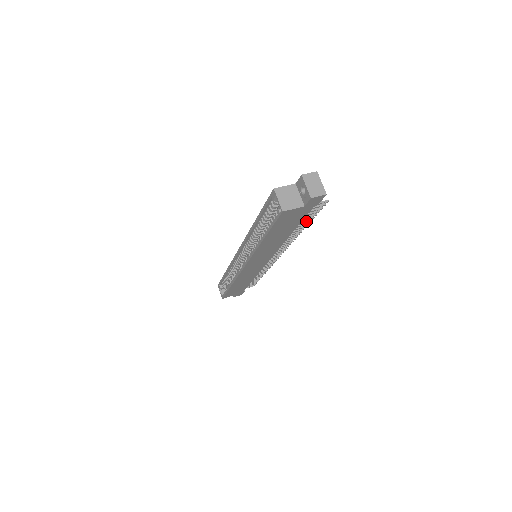
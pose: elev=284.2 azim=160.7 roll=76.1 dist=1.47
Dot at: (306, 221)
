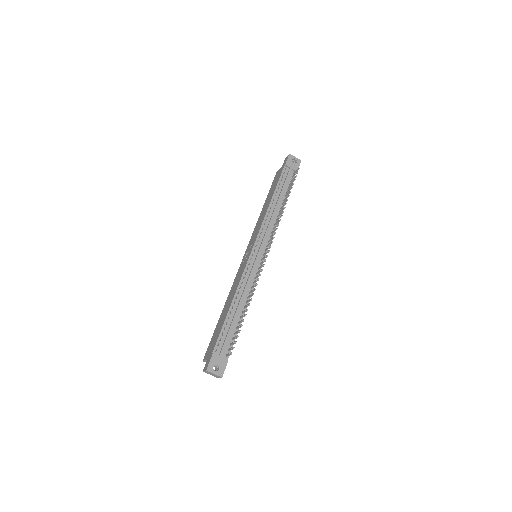
Dot at: (241, 322)
